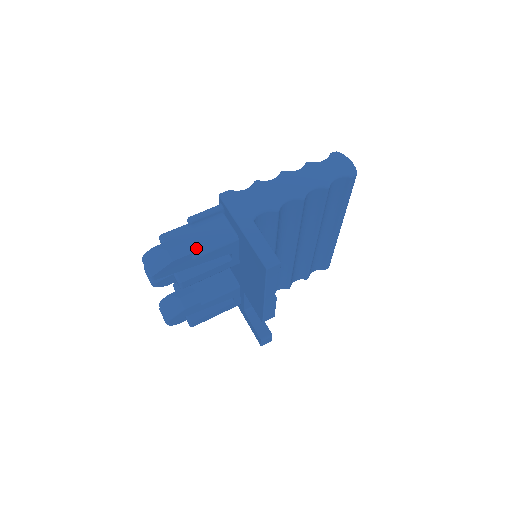
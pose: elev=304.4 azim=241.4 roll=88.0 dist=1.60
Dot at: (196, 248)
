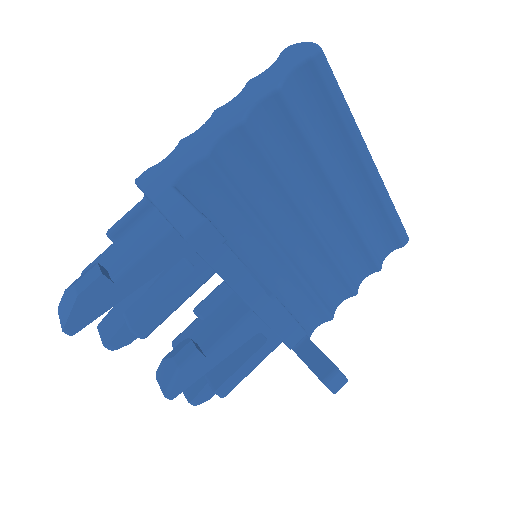
Dot at: (118, 266)
